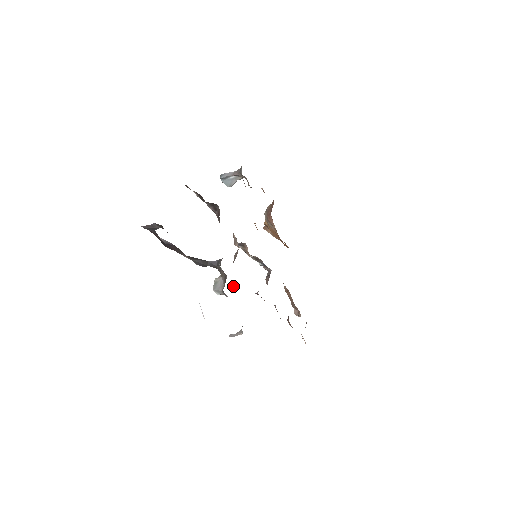
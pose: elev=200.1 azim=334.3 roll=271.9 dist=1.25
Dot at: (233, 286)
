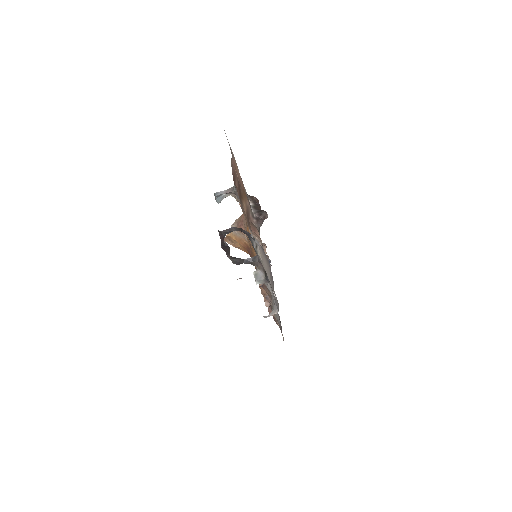
Dot at: occluded
